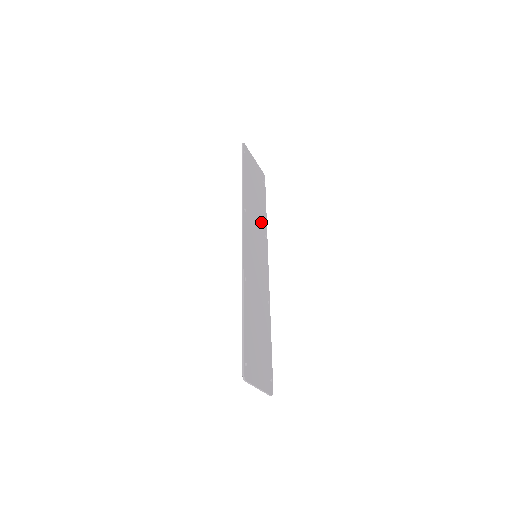
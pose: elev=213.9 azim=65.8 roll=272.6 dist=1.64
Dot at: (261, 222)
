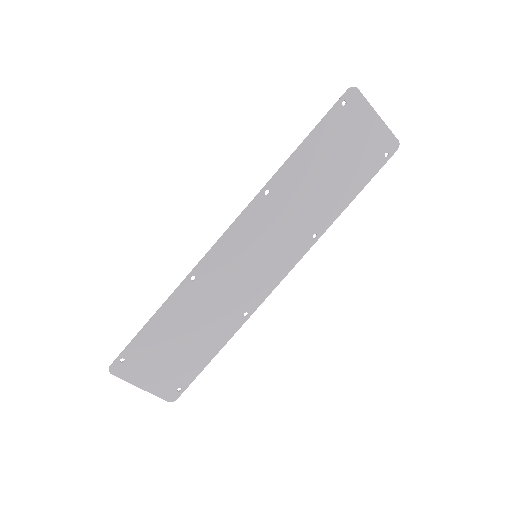
Dot at: (316, 214)
